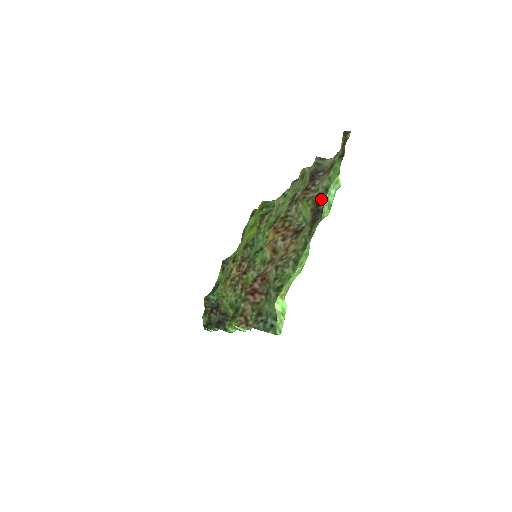
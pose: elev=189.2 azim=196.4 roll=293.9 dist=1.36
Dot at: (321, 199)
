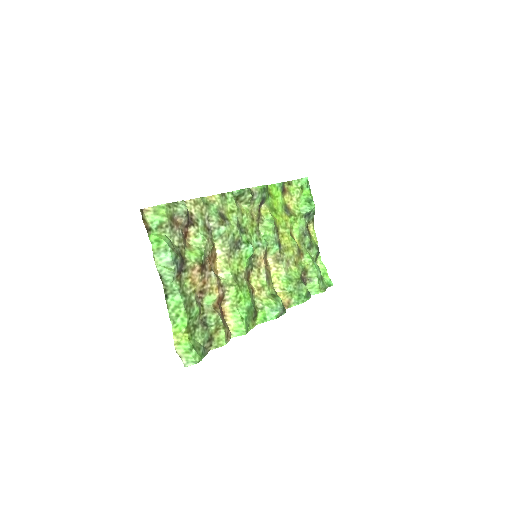
Dot at: (178, 251)
